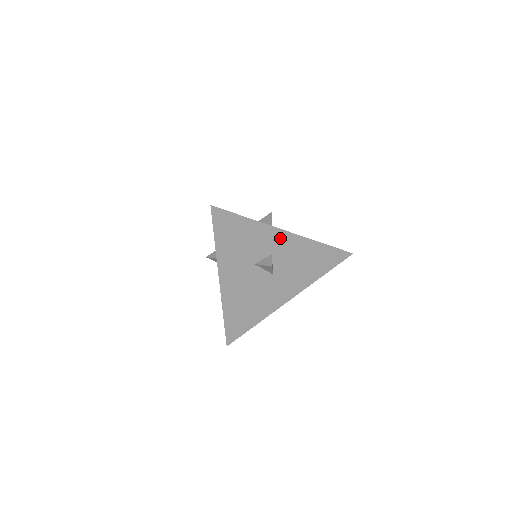
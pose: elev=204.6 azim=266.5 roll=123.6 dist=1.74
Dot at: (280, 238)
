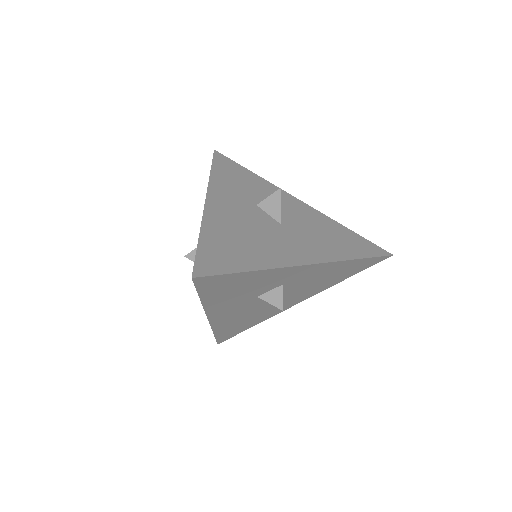
Dot at: (289, 200)
